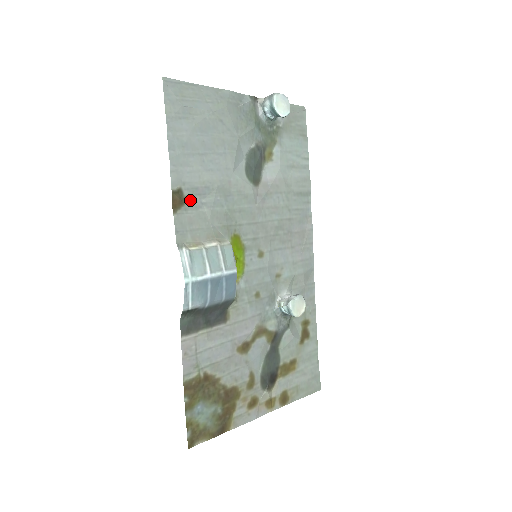
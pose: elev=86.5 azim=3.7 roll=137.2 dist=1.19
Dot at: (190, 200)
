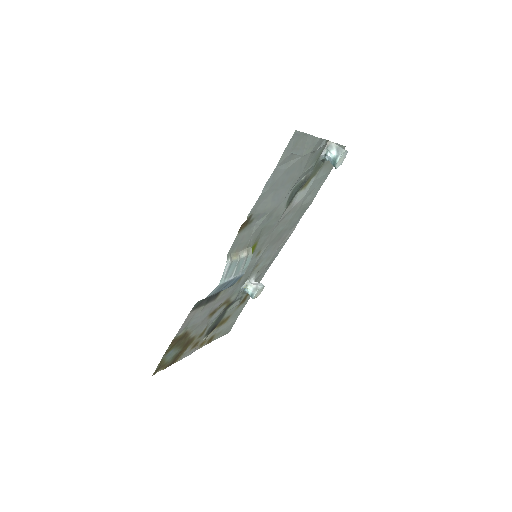
Dot at: (251, 222)
